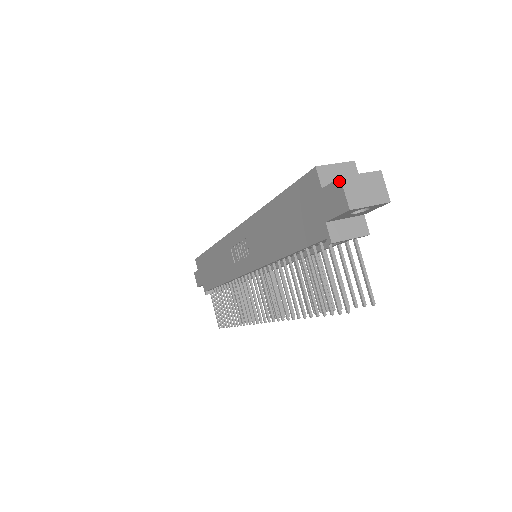
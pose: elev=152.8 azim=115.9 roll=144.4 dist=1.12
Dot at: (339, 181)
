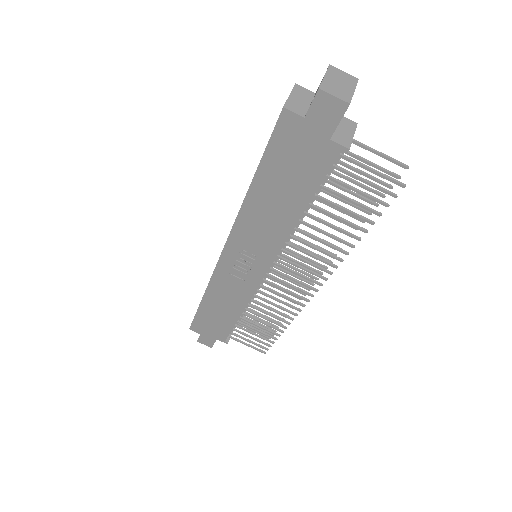
Dot at: (320, 93)
